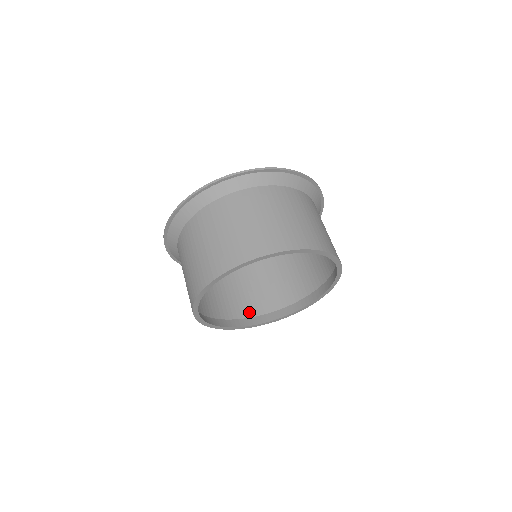
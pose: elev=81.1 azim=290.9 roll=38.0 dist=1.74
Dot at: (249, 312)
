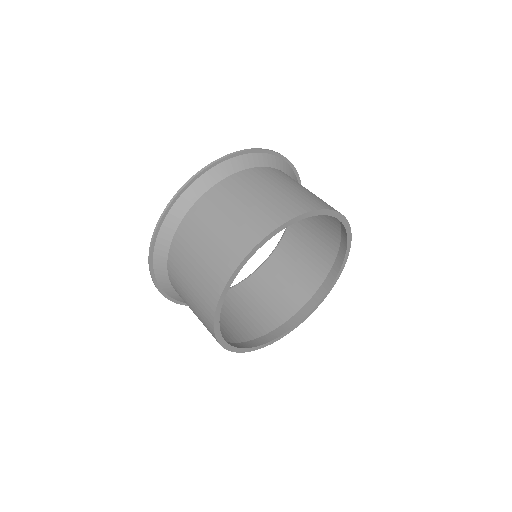
Dot at: (303, 298)
